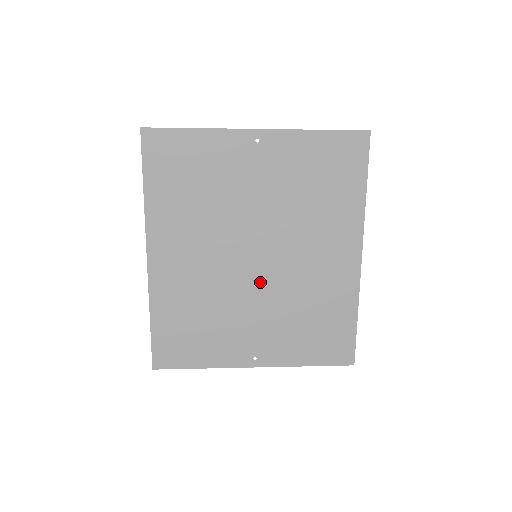
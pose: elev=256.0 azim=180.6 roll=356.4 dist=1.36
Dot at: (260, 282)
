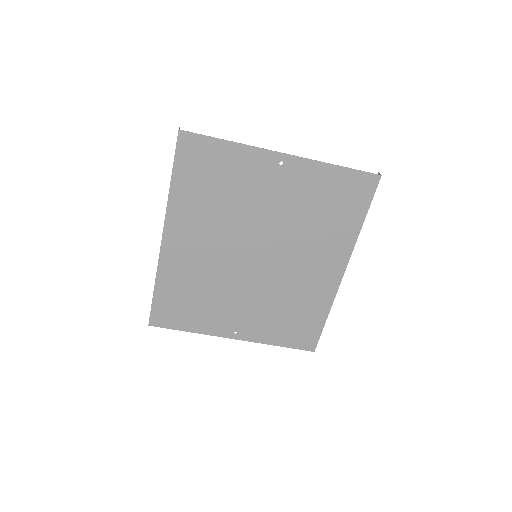
Dot at: (254, 277)
